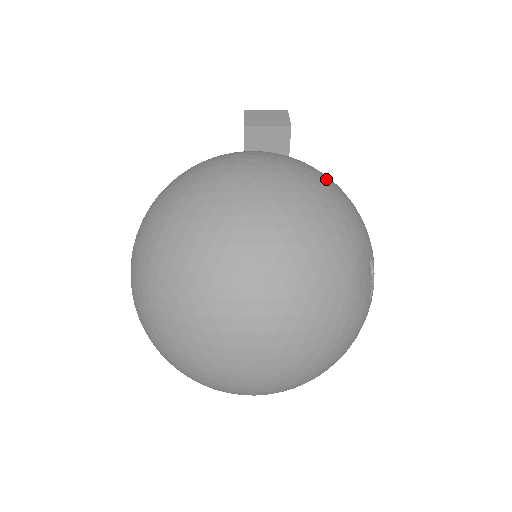
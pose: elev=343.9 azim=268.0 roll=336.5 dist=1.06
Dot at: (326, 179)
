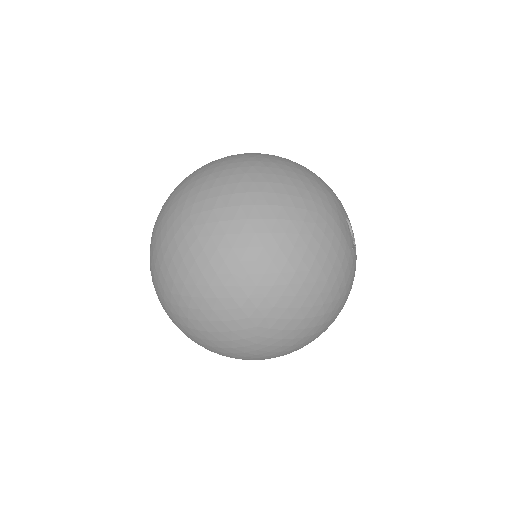
Dot at: occluded
